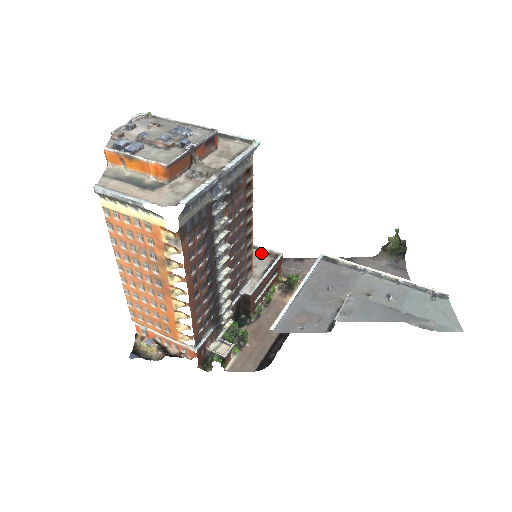
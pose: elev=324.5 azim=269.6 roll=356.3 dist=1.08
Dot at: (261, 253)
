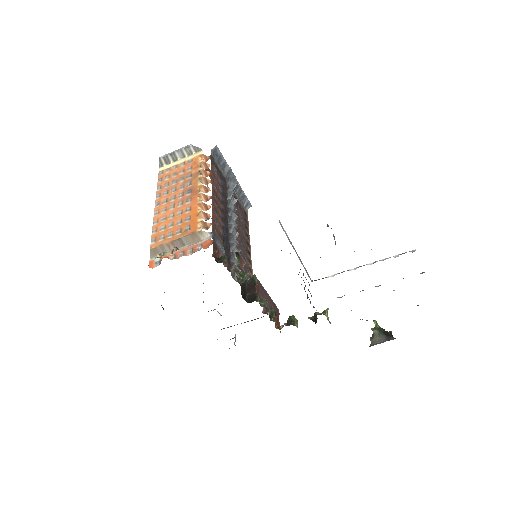
Dot at: occluded
